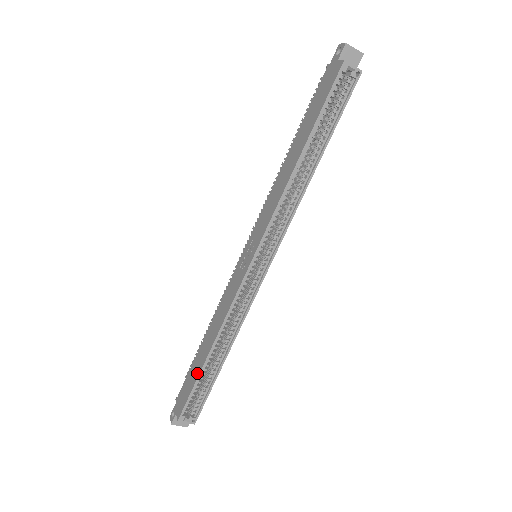
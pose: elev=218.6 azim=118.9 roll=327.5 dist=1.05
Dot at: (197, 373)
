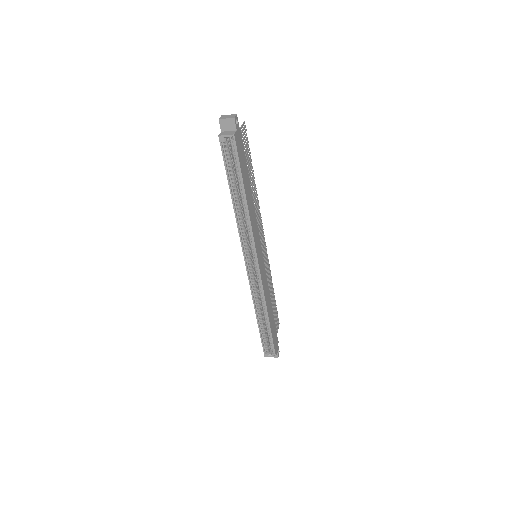
Dot at: (259, 329)
